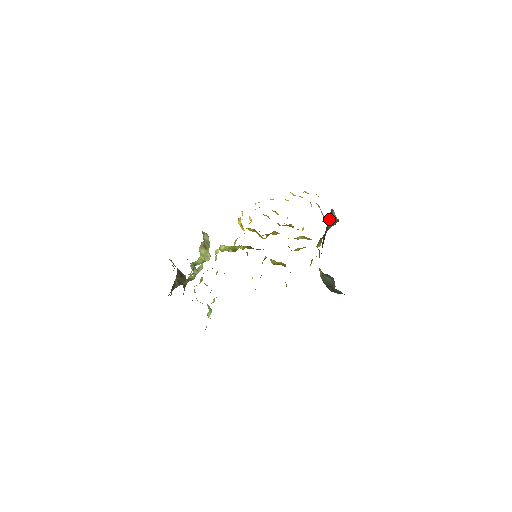
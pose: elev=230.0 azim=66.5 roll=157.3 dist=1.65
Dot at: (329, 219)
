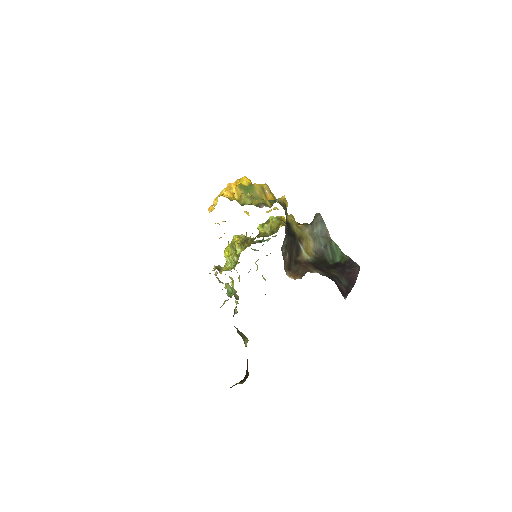
Dot at: (287, 260)
